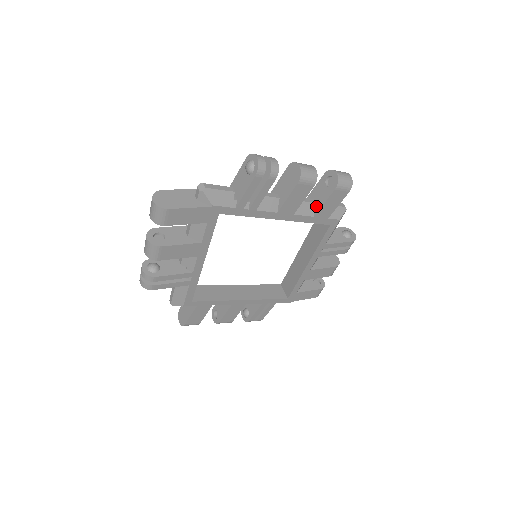
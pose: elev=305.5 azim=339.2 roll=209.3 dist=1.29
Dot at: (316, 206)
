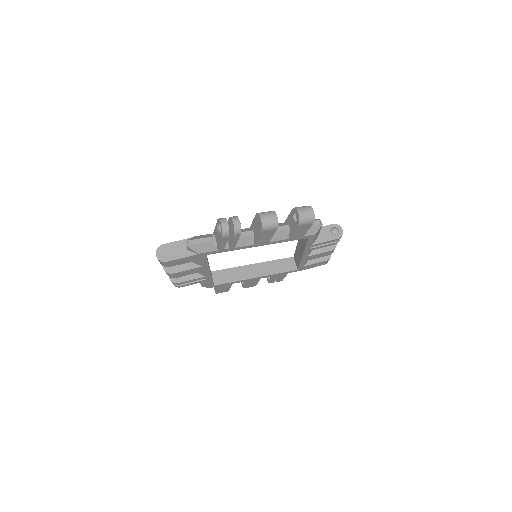
Dot at: (290, 231)
